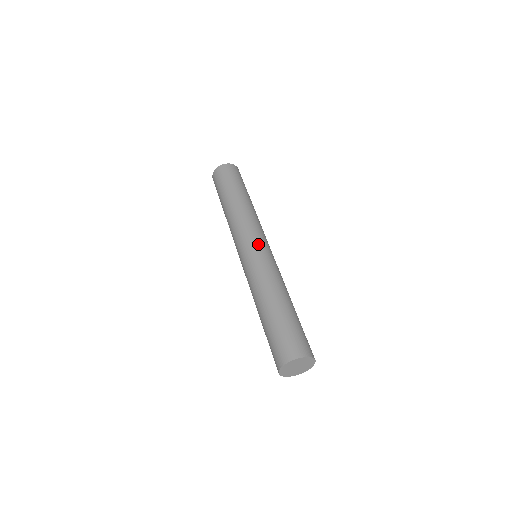
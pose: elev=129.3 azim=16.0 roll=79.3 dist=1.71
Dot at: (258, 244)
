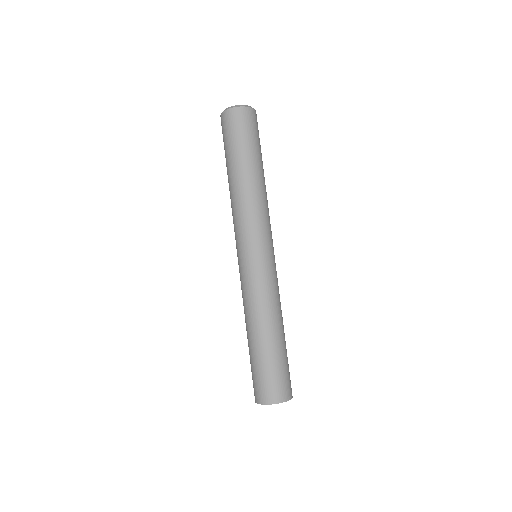
Dot at: (271, 252)
